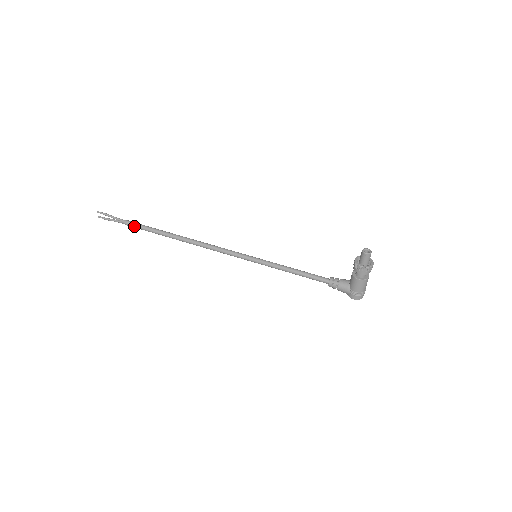
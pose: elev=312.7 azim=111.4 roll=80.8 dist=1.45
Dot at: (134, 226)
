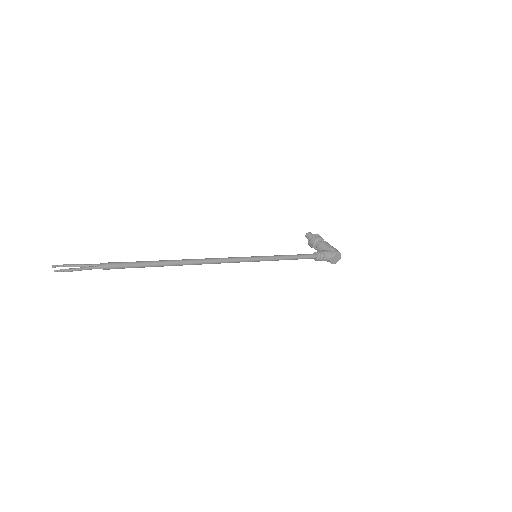
Dot at: (119, 263)
